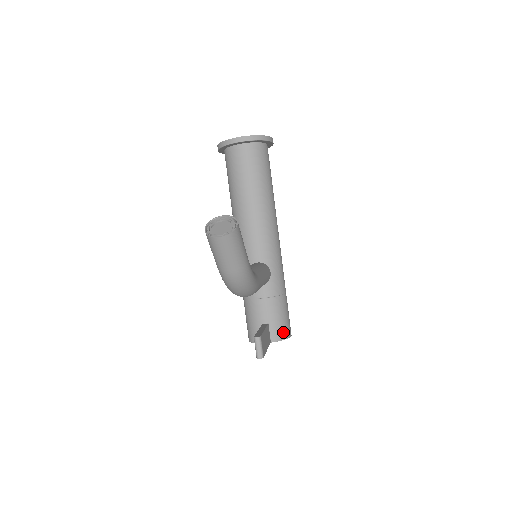
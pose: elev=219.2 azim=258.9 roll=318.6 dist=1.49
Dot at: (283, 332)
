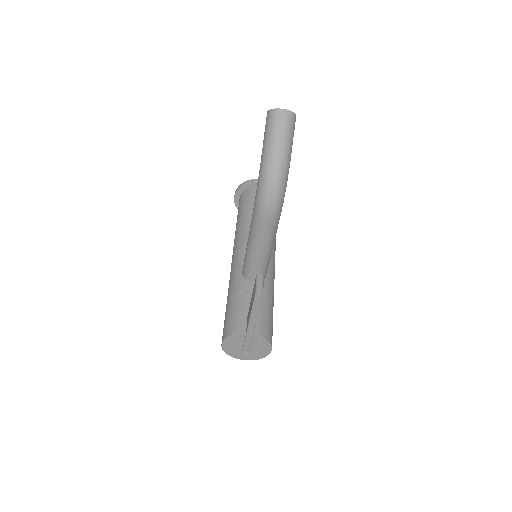
Dot at: (267, 333)
